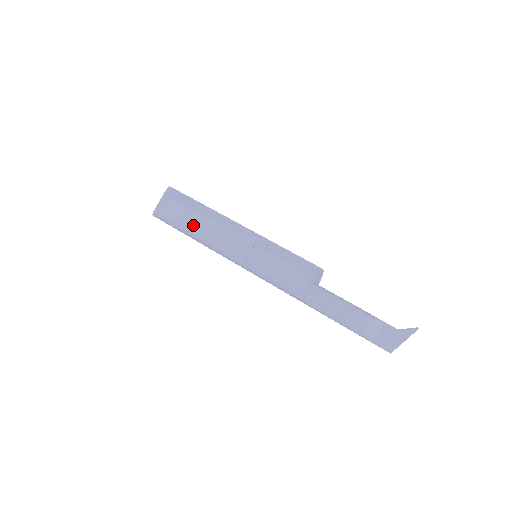
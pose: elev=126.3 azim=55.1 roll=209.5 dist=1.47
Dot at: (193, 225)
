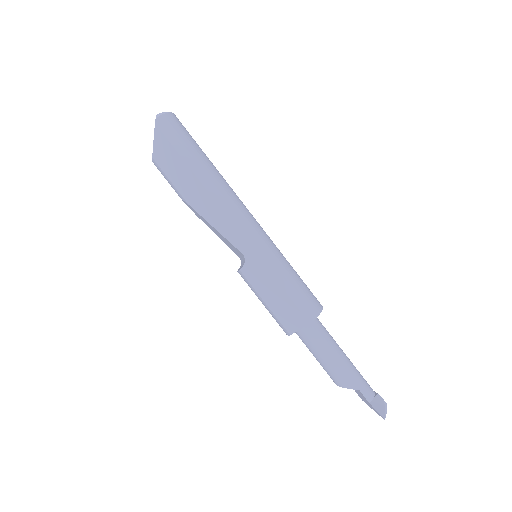
Dot at: (185, 203)
